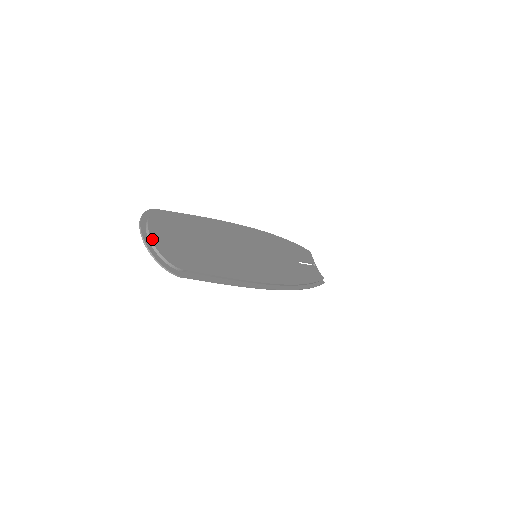
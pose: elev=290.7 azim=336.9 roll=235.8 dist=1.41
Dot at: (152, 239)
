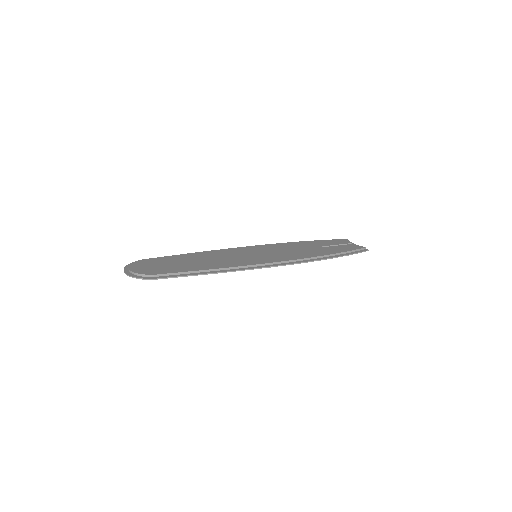
Dot at: (130, 269)
